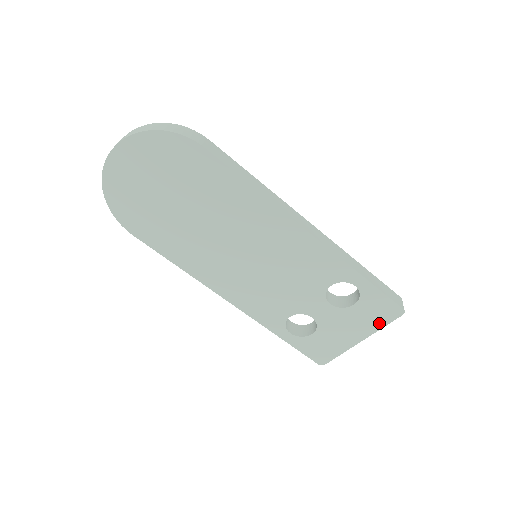
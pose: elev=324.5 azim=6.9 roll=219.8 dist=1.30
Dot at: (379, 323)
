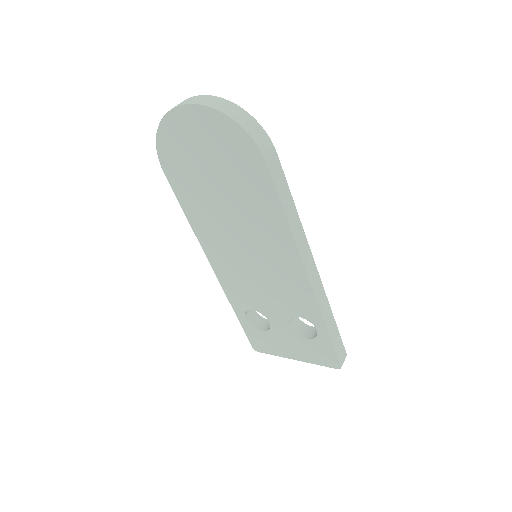
Dot at: (316, 360)
